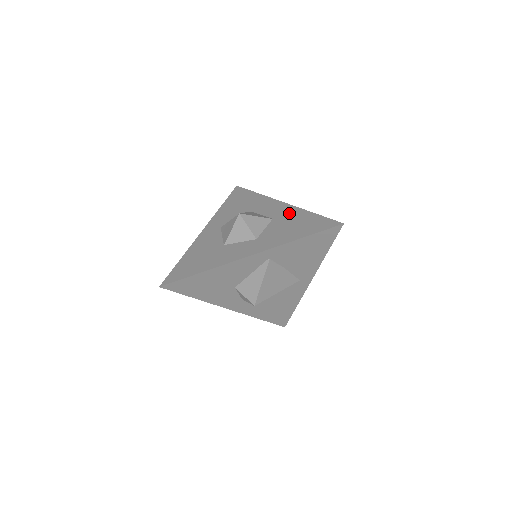
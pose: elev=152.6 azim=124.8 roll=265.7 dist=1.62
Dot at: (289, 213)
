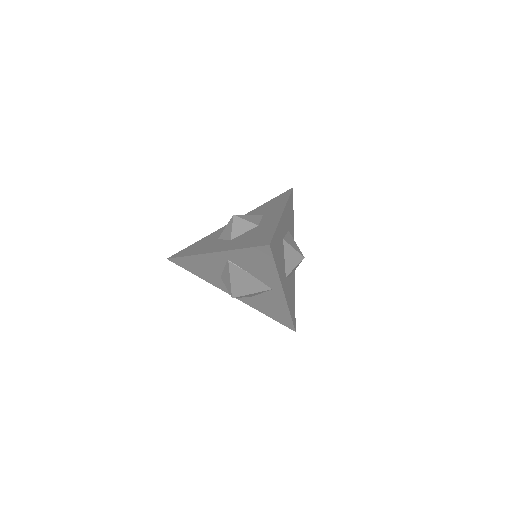
Dot at: (269, 223)
